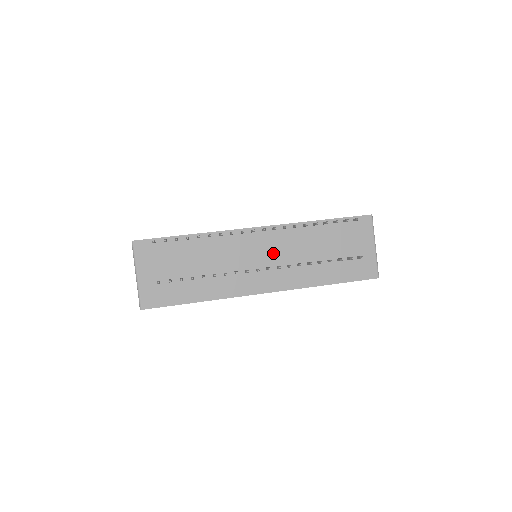
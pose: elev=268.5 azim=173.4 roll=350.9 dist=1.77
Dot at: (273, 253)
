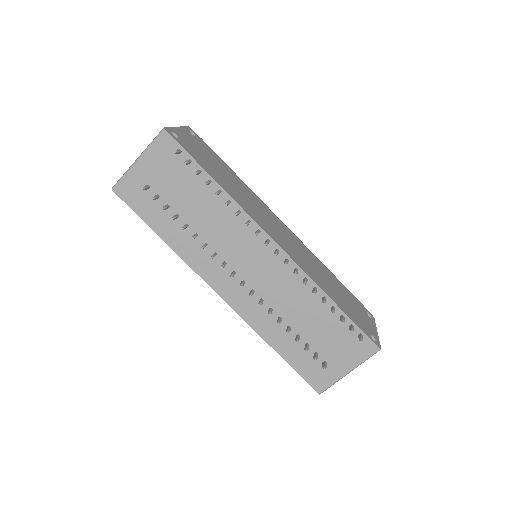
Dot at: (263, 277)
